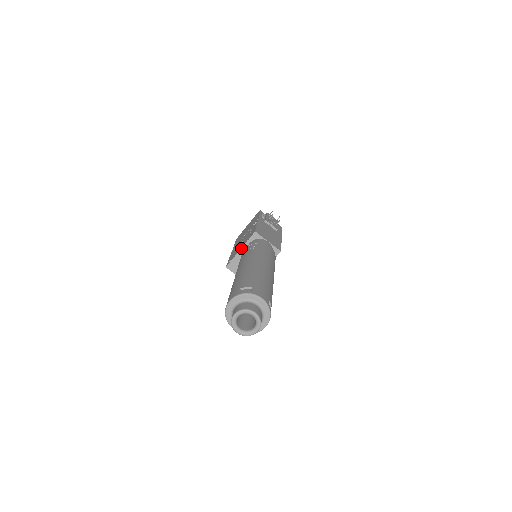
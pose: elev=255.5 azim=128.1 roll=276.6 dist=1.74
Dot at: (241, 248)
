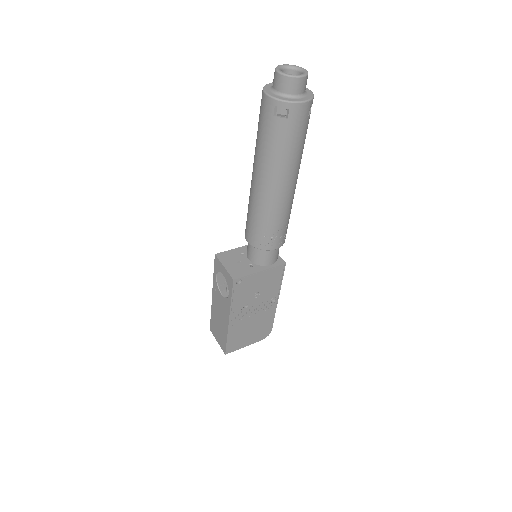
Dot at: (243, 246)
